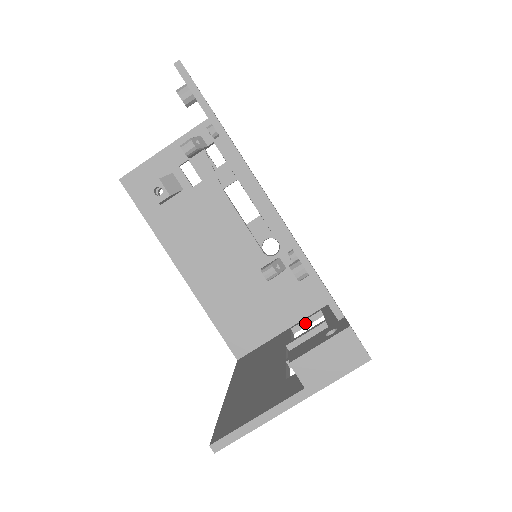
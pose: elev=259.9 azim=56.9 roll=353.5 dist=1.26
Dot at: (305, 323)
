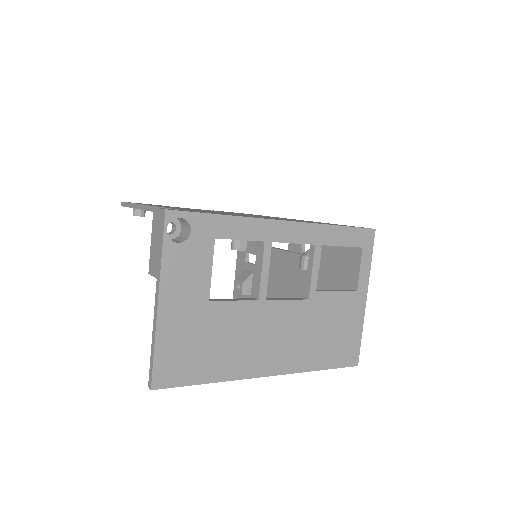
Dot at: (356, 272)
